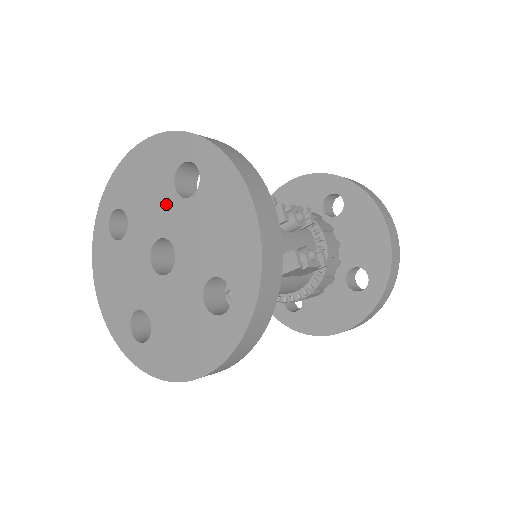
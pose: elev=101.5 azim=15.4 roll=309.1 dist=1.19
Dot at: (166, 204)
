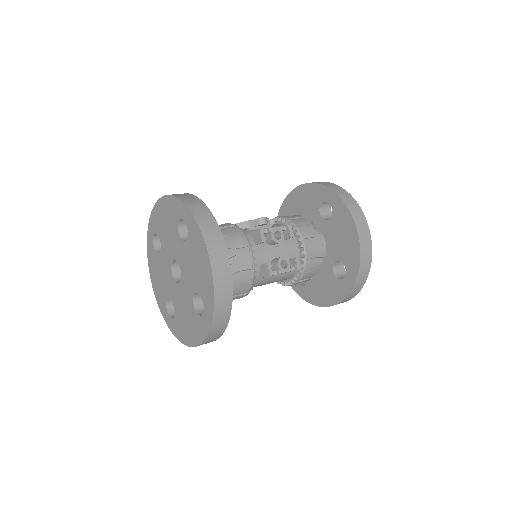
Dot at: (175, 241)
